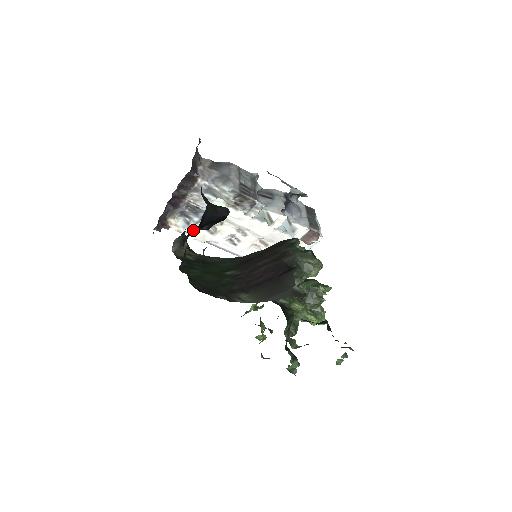
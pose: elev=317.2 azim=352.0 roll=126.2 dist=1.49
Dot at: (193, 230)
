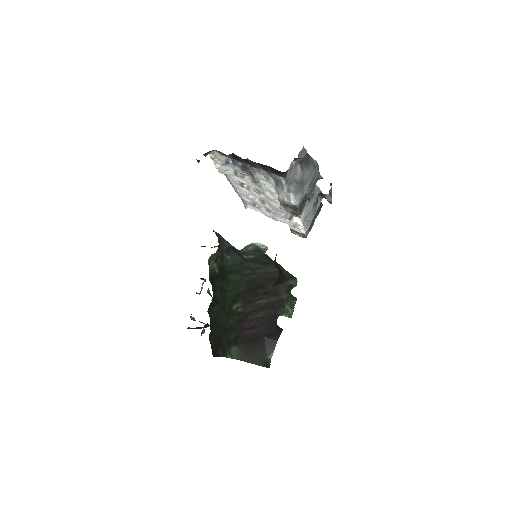
Dot at: occluded
